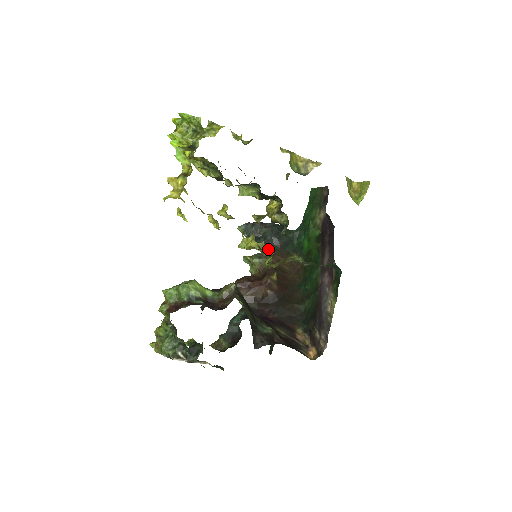
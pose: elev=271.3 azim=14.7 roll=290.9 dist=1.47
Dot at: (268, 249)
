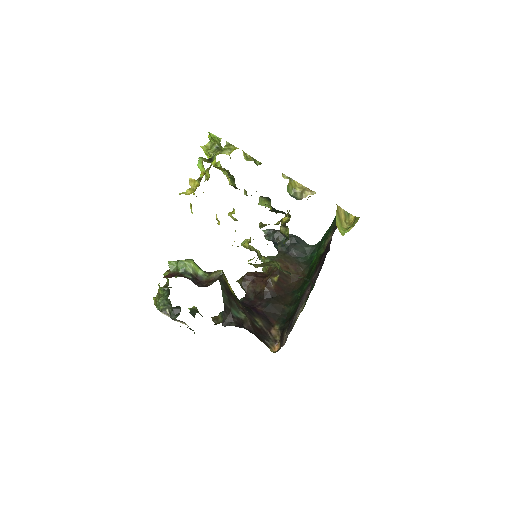
Dot at: (256, 252)
